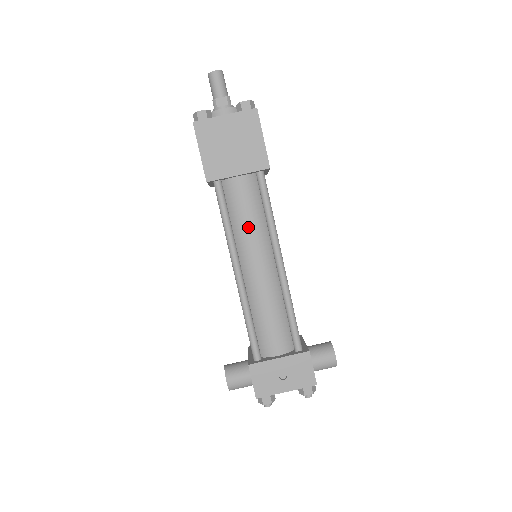
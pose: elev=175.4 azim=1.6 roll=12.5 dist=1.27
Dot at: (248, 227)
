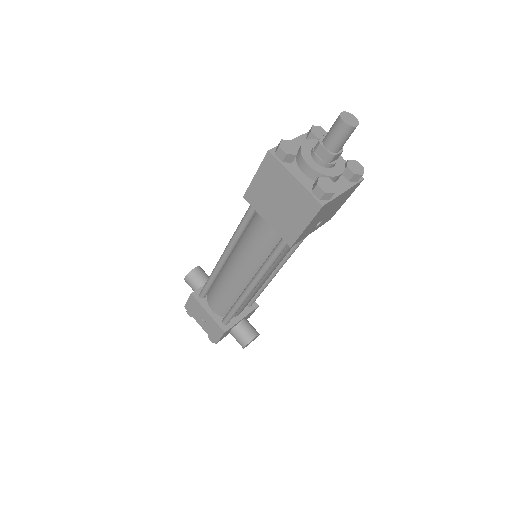
Dot at: (250, 249)
